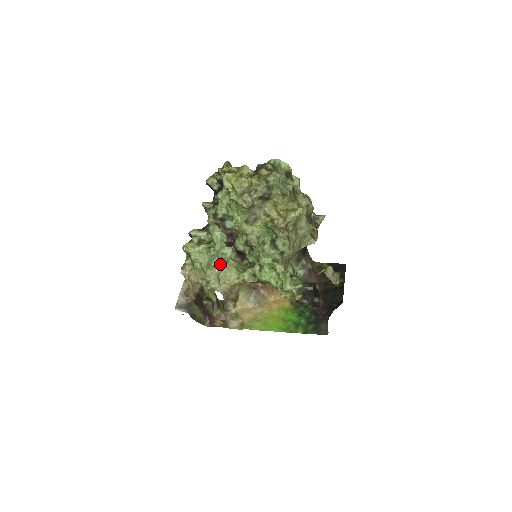
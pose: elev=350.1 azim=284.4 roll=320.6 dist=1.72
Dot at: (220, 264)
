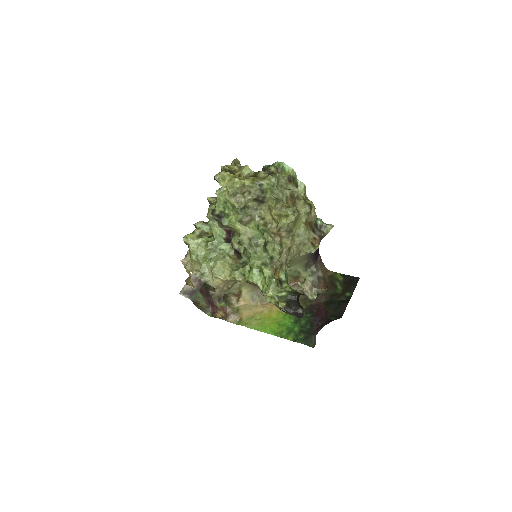
Dot at: (216, 259)
